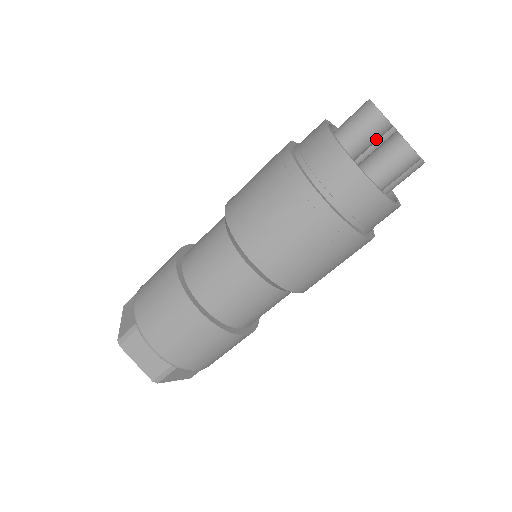
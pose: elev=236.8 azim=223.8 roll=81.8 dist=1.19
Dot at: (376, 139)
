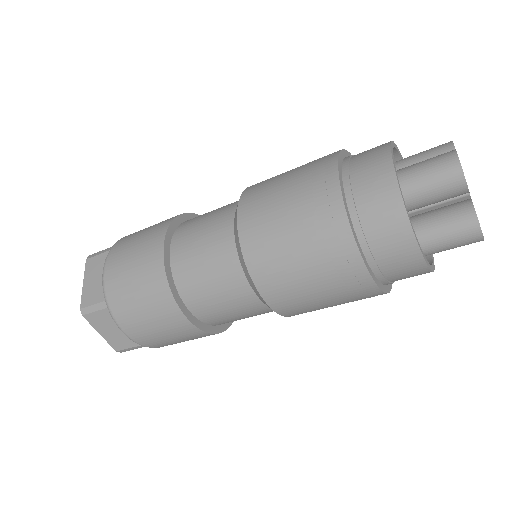
Dot at: occluded
